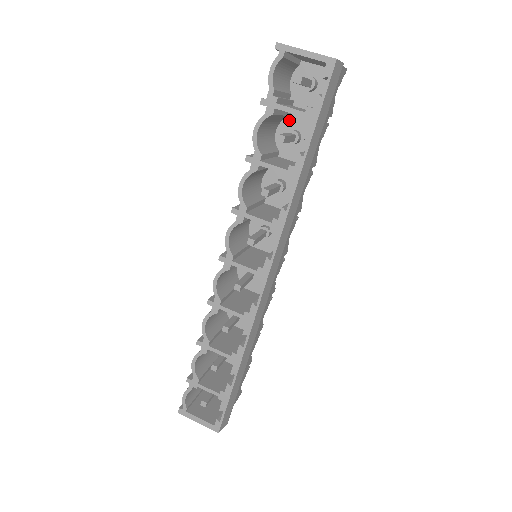
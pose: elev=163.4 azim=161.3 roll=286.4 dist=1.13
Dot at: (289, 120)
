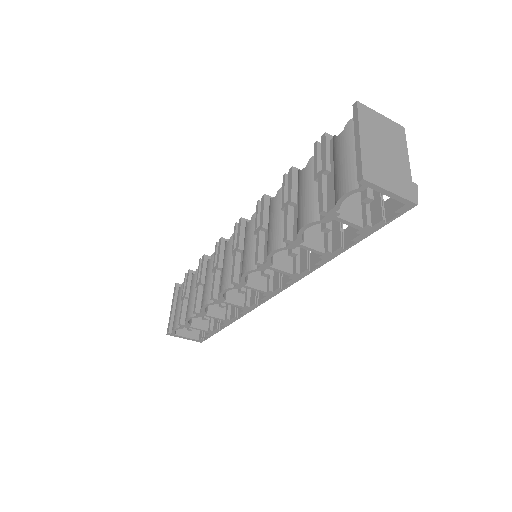
Dot at: occluded
